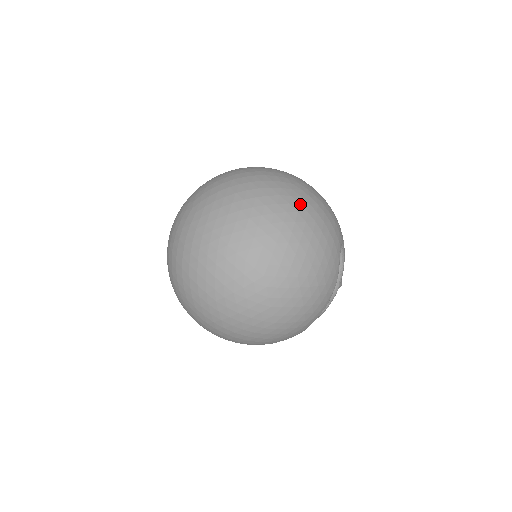
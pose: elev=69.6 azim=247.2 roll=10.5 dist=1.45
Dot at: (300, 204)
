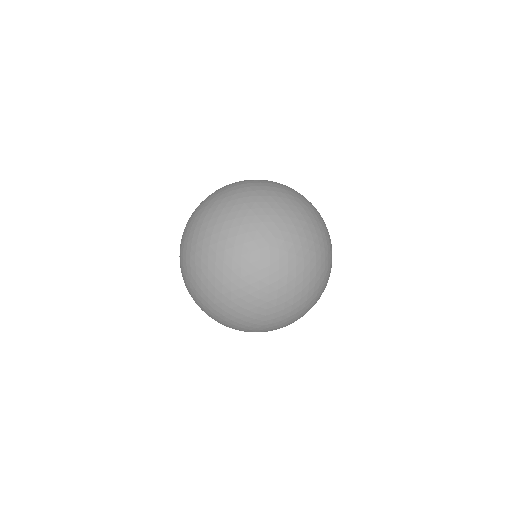
Dot at: (320, 295)
